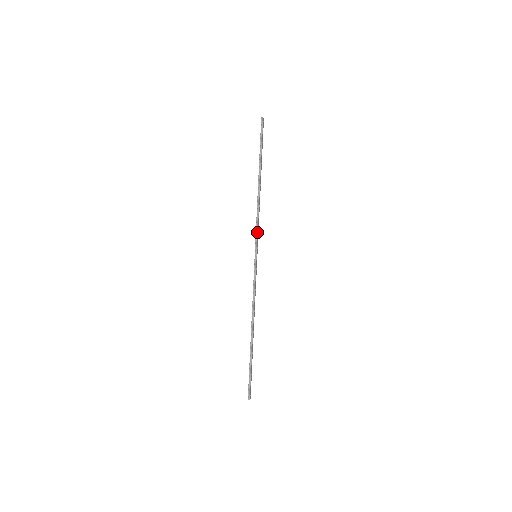
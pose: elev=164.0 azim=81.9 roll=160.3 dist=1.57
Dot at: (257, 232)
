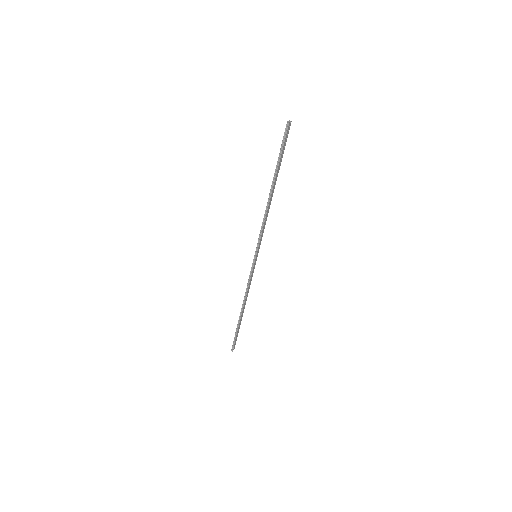
Dot at: (260, 238)
